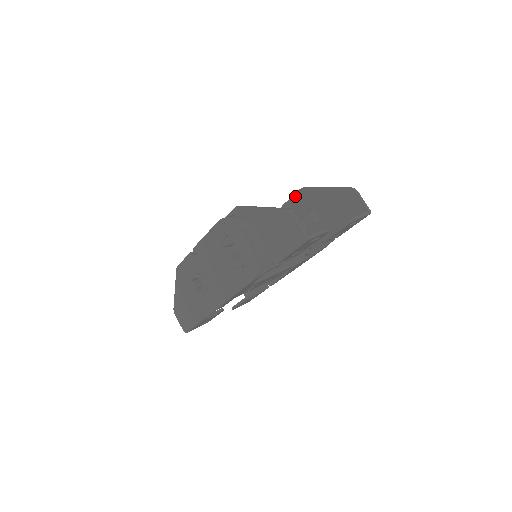
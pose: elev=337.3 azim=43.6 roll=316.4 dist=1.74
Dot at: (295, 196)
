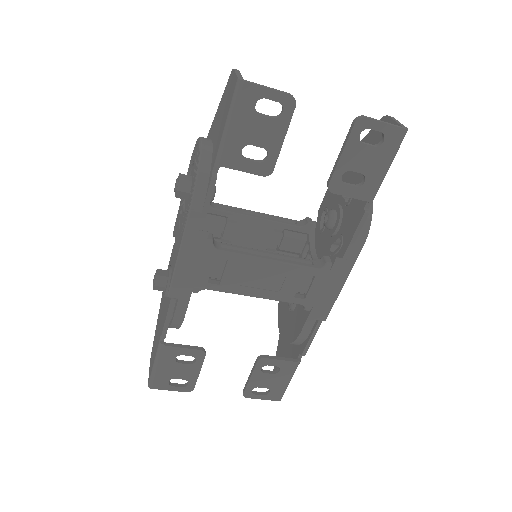
Dot at: occluded
